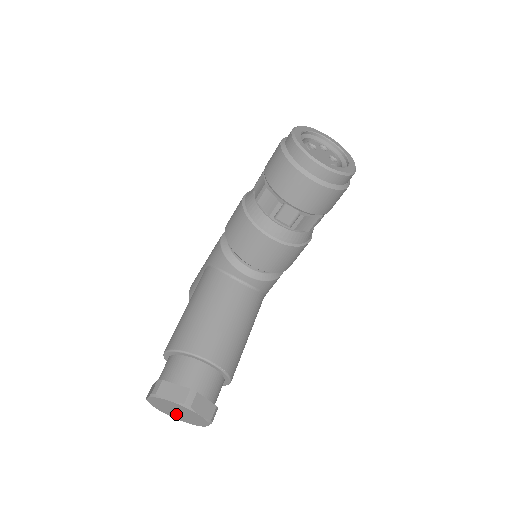
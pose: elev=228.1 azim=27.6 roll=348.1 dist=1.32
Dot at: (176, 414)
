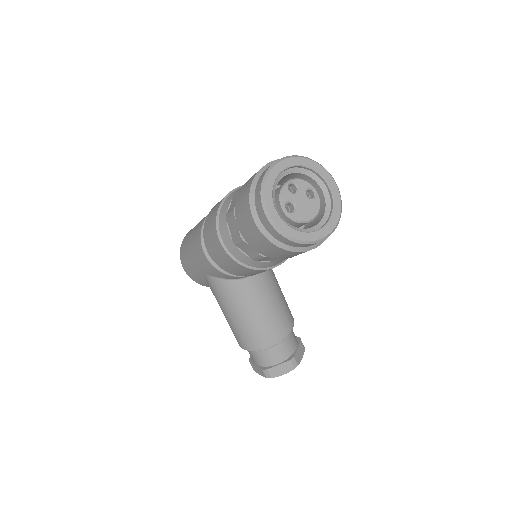
Dot at: occluded
